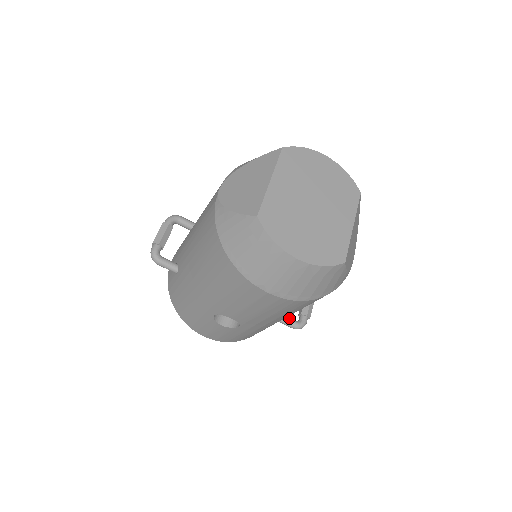
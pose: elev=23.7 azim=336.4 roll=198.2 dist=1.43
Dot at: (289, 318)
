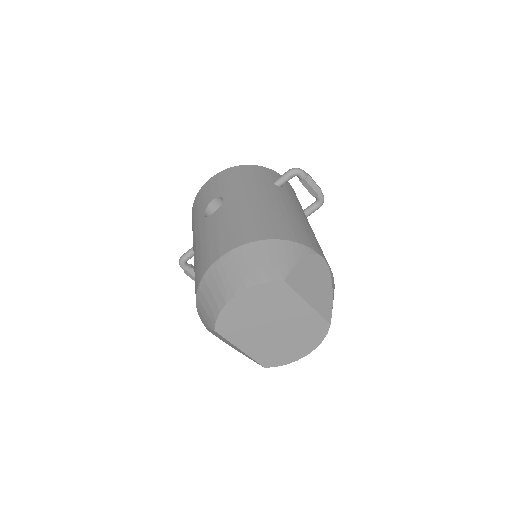
Dot at: (310, 210)
